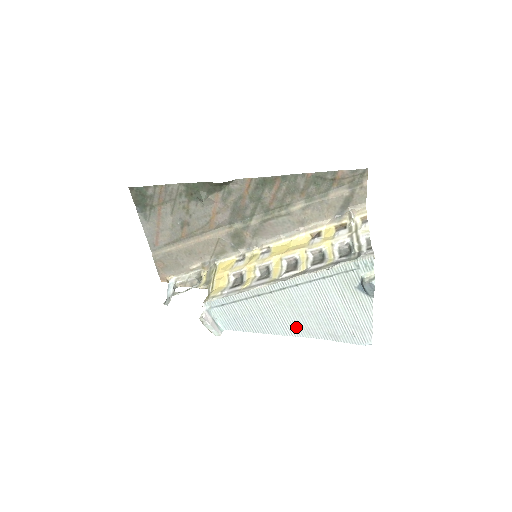
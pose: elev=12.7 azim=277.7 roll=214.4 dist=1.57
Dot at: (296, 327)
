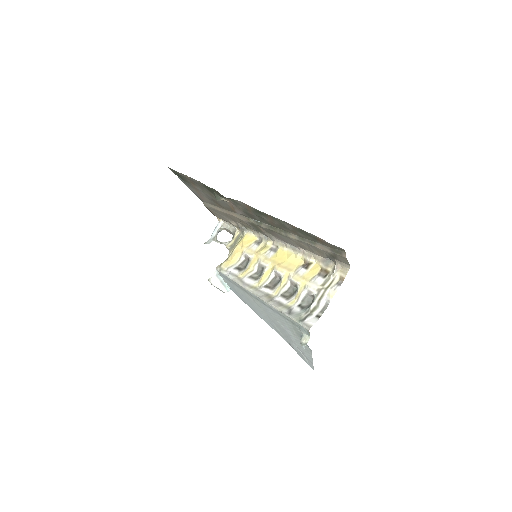
Dot at: (270, 323)
